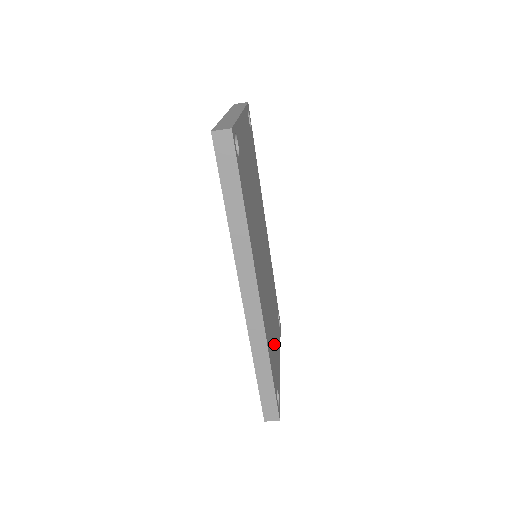
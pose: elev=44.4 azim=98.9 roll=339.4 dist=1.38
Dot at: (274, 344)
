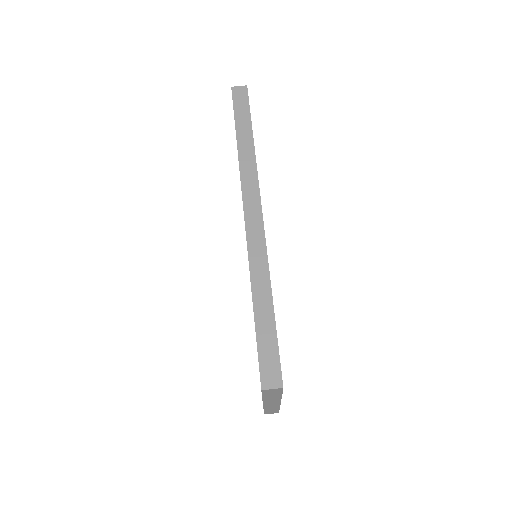
Dot at: occluded
